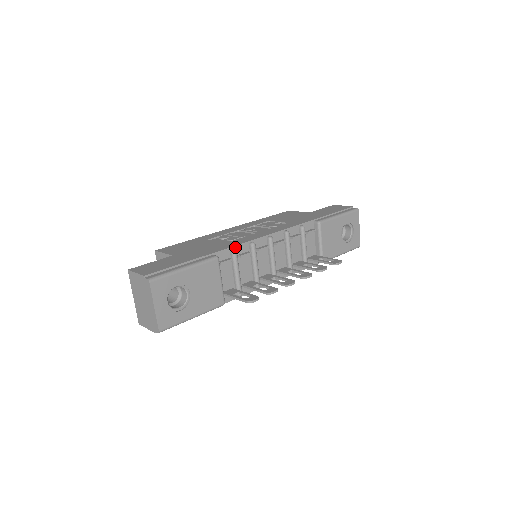
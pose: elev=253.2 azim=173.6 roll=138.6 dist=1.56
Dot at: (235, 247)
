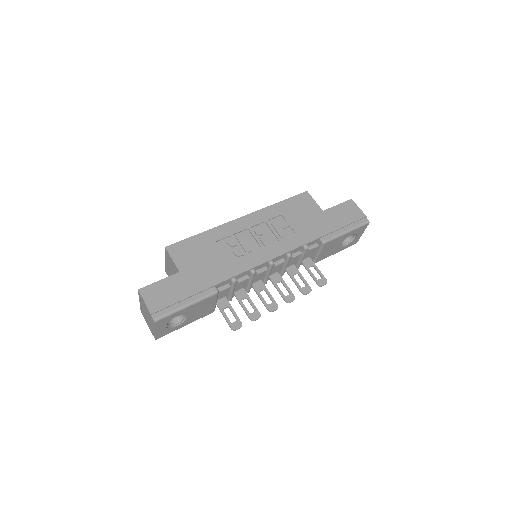
Dot at: (236, 276)
